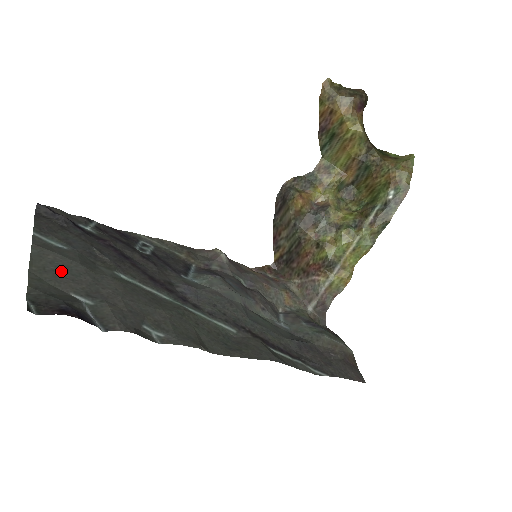
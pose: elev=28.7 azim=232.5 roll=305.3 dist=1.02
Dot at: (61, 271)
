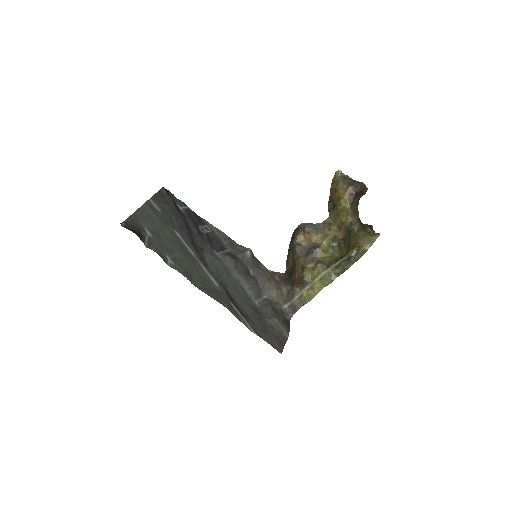
Dot at: (148, 218)
